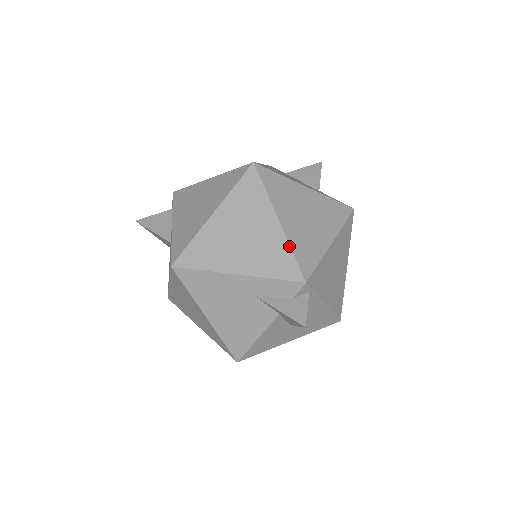
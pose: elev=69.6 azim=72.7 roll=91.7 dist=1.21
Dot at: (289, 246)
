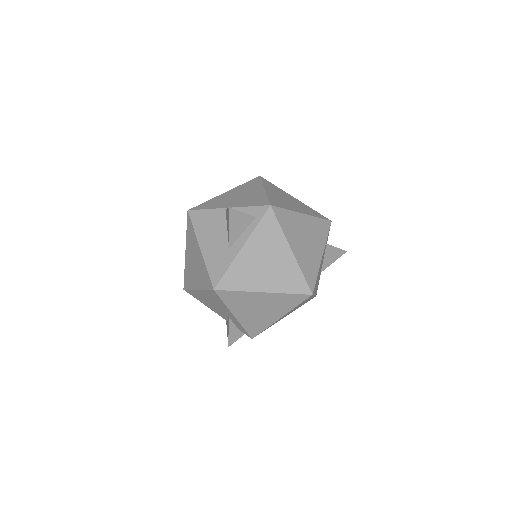
Dot at: occluded
